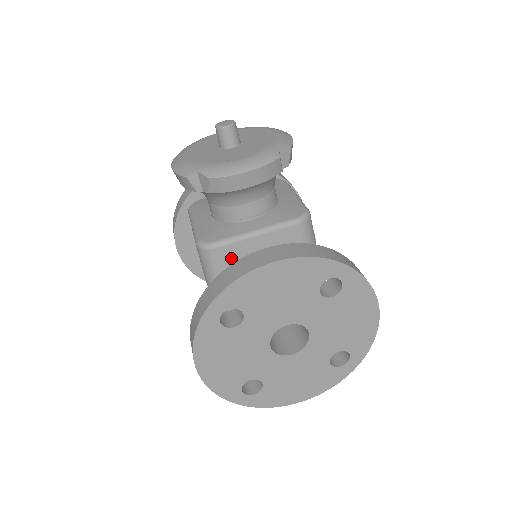
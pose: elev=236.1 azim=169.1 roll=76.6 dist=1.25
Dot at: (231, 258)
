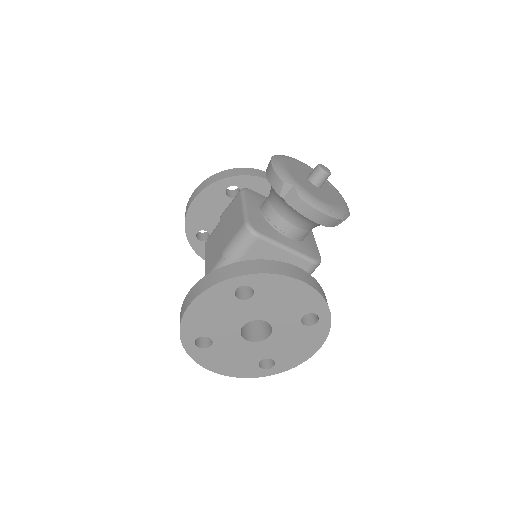
Dot at: (259, 251)
